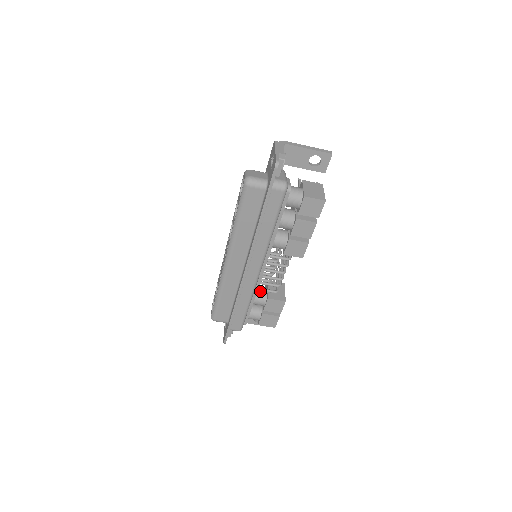
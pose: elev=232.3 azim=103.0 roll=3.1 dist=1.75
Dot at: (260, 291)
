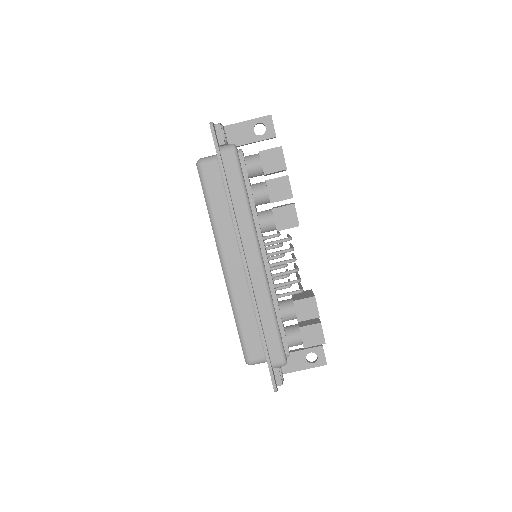
Dot at: (283, 301)
